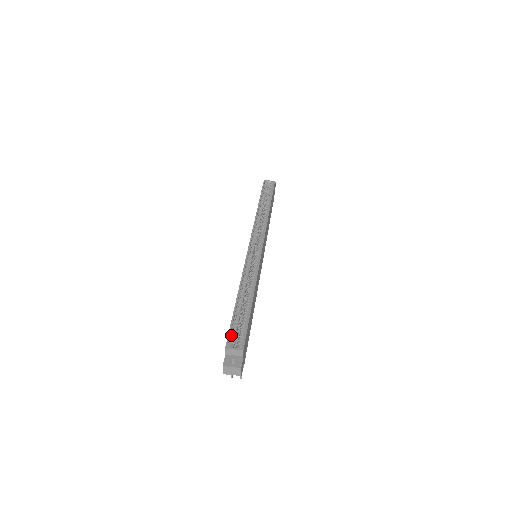
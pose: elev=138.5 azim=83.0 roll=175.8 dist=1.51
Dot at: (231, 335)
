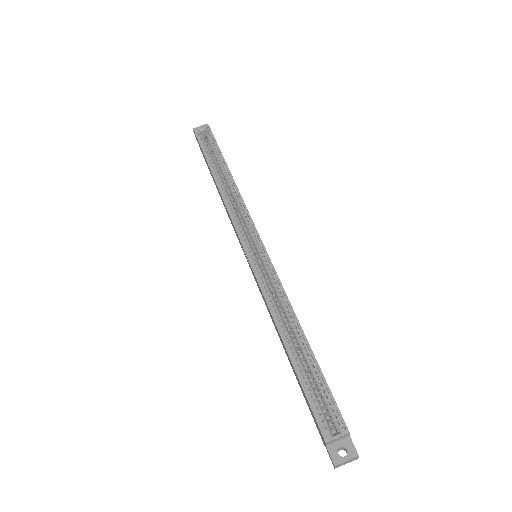
Dot at: (317, 414)
